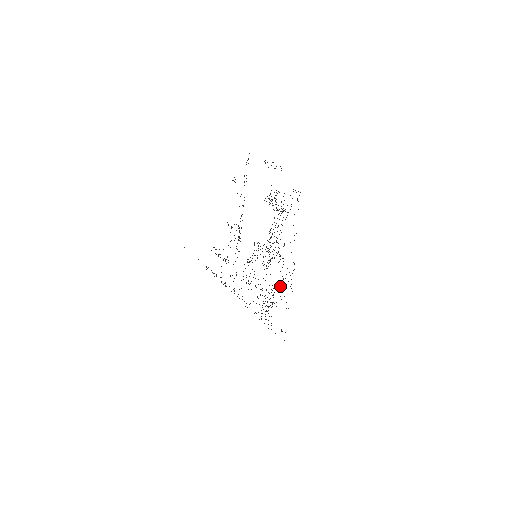
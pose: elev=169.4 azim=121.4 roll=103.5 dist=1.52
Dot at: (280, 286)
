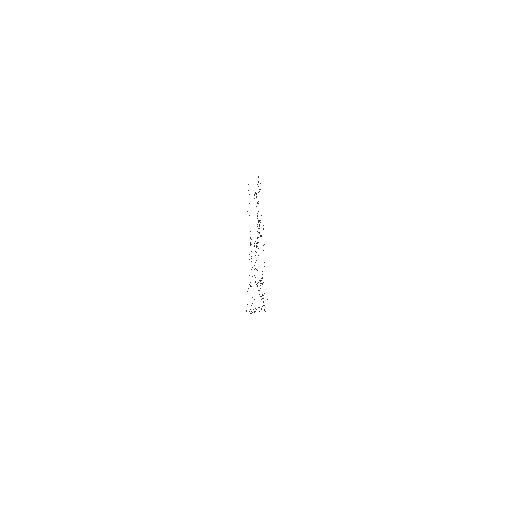
Dot at: occluded
